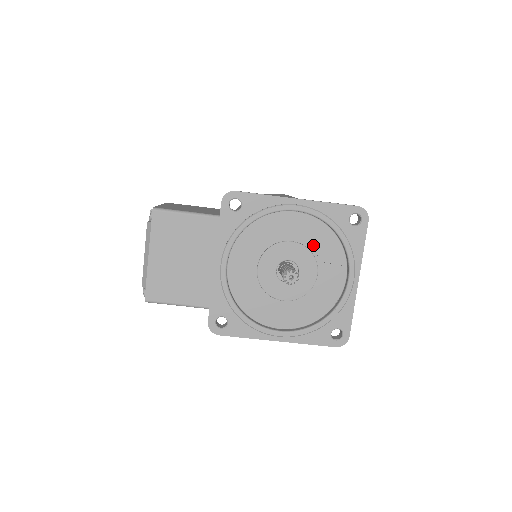
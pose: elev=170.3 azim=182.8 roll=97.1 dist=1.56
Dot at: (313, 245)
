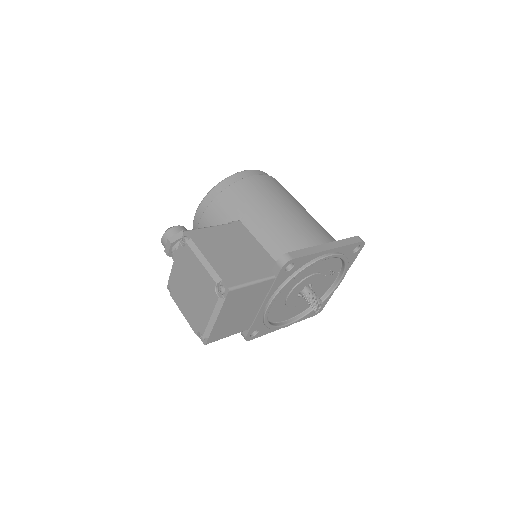
Dot at: (326, 270)
